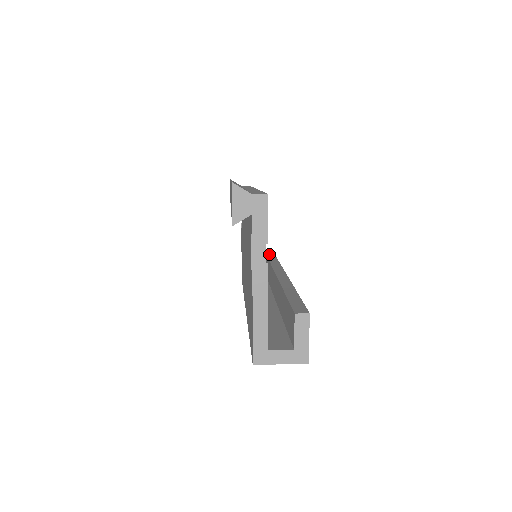
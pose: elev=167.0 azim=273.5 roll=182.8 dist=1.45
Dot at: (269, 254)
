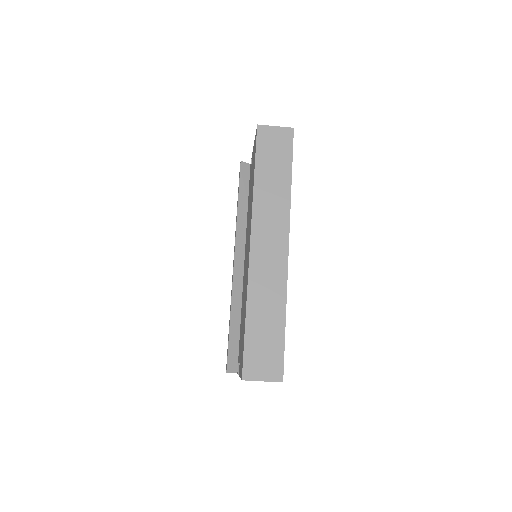
Dot at: occluded
